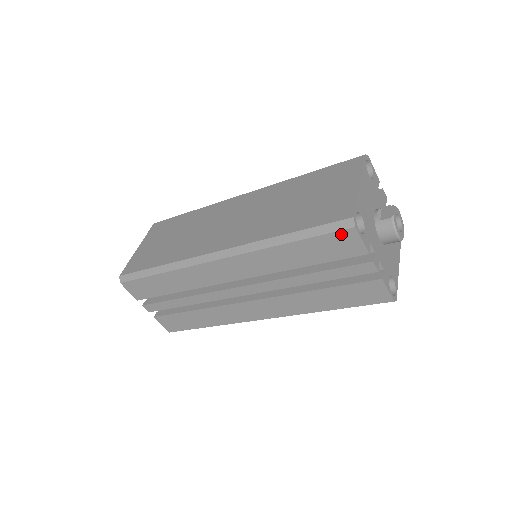
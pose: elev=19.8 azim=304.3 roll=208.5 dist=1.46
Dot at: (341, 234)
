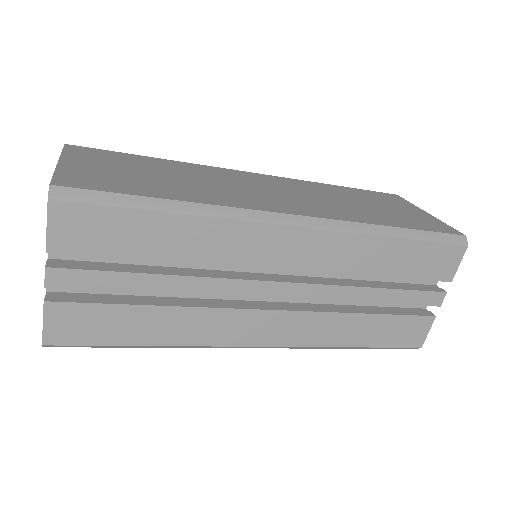
Dot at: (451, 249)
